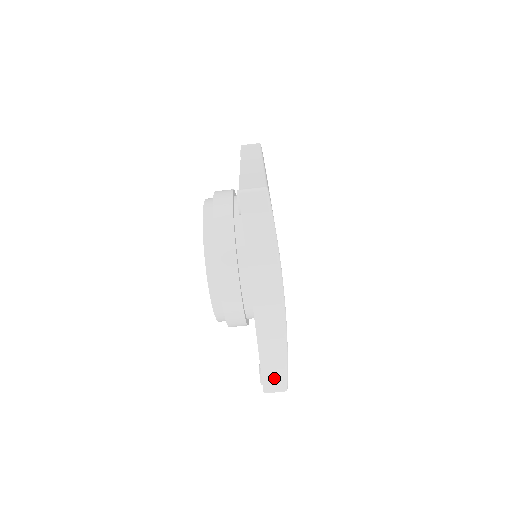
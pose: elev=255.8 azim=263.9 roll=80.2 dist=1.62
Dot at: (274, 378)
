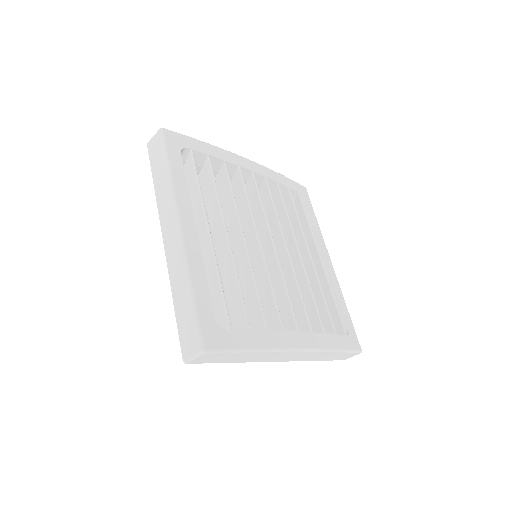
Dot at: (344, 357)
